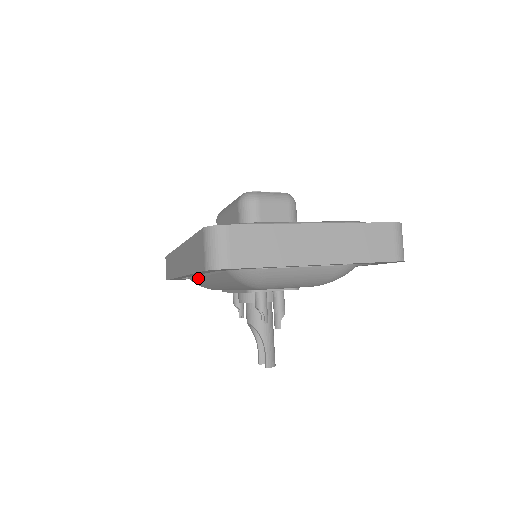
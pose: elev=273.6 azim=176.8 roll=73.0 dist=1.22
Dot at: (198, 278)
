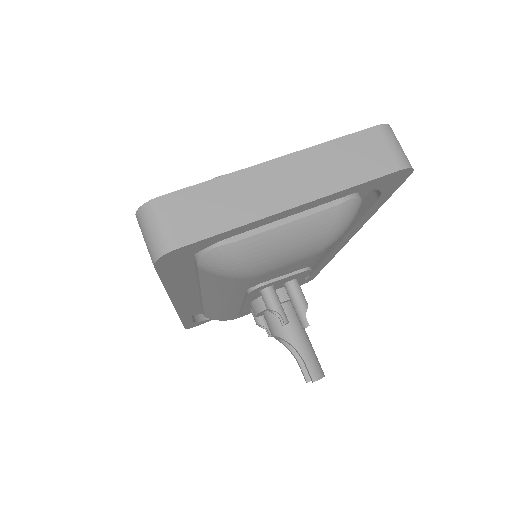
Dot at: (205, 307)
